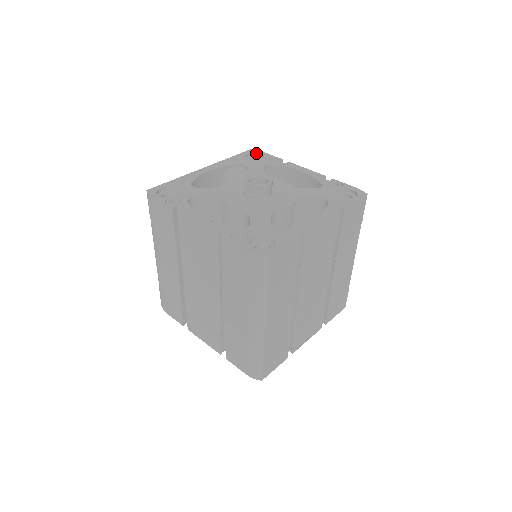
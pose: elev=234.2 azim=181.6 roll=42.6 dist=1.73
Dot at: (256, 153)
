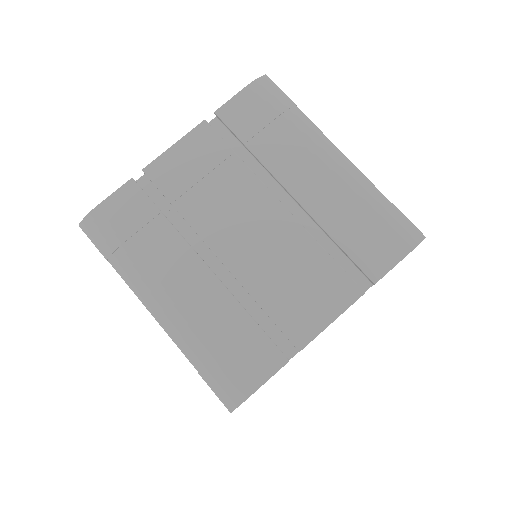
Dot at: occluded
